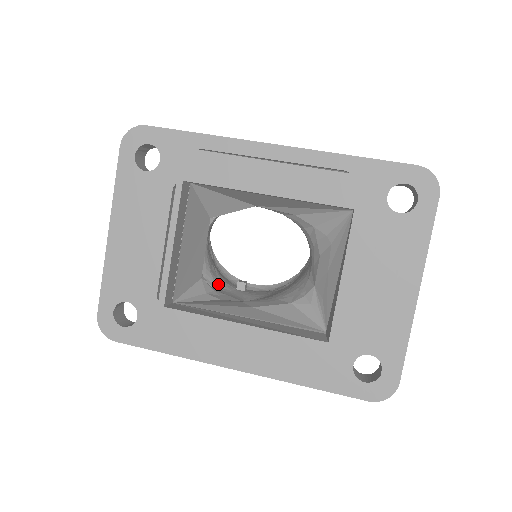
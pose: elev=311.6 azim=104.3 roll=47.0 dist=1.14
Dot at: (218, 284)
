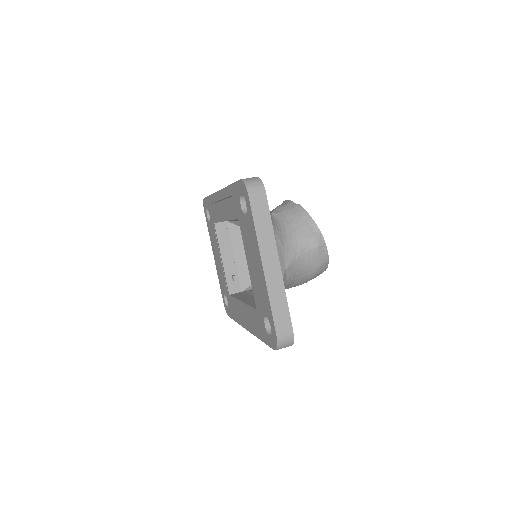
Dot at: occluded
